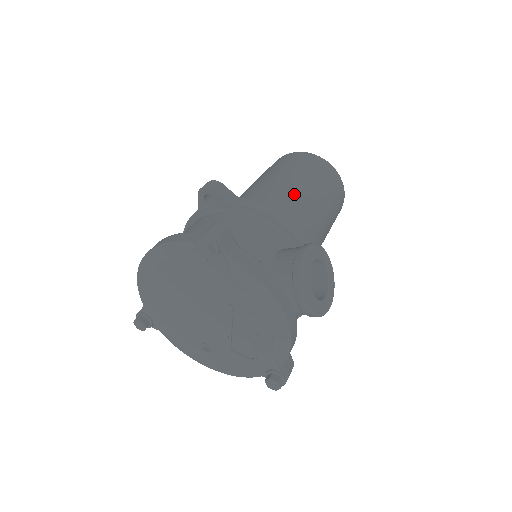
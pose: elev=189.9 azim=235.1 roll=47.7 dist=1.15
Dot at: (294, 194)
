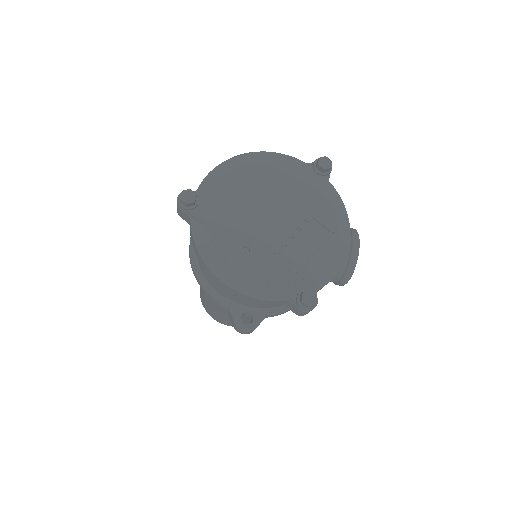
Dot at: occluded
